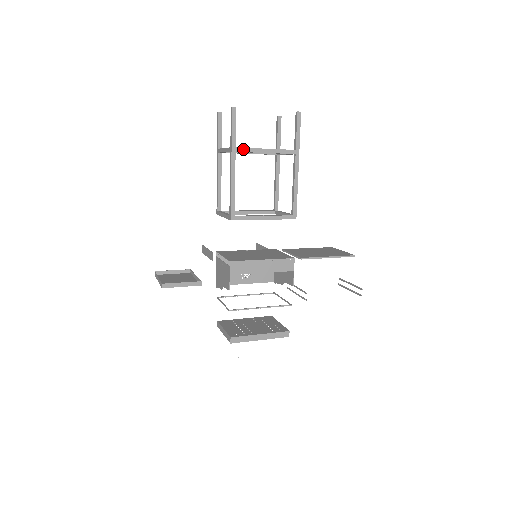
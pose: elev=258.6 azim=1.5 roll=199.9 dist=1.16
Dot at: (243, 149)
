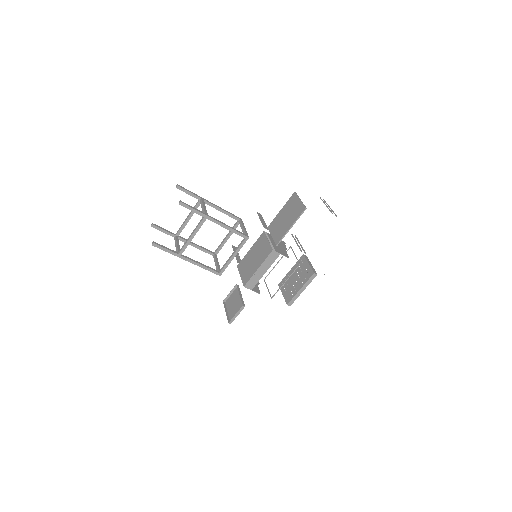
Dot at: (182, 250)
